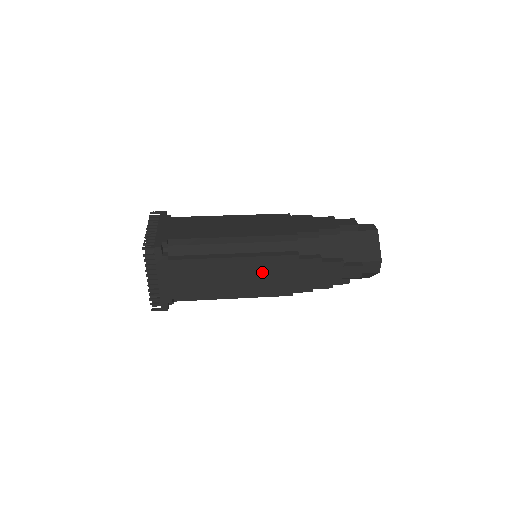
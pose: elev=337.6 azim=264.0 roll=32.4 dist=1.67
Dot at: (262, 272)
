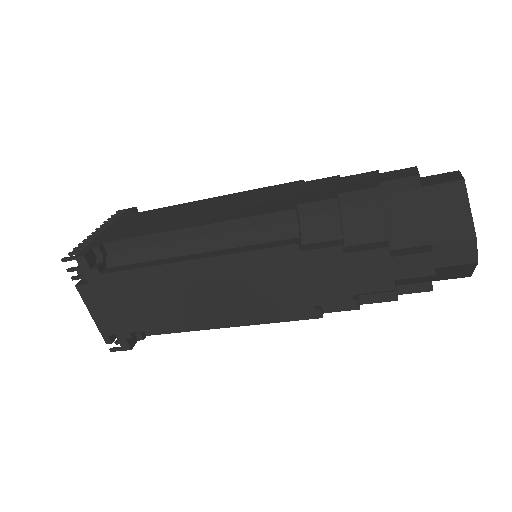
Dot at: (245, 201)
